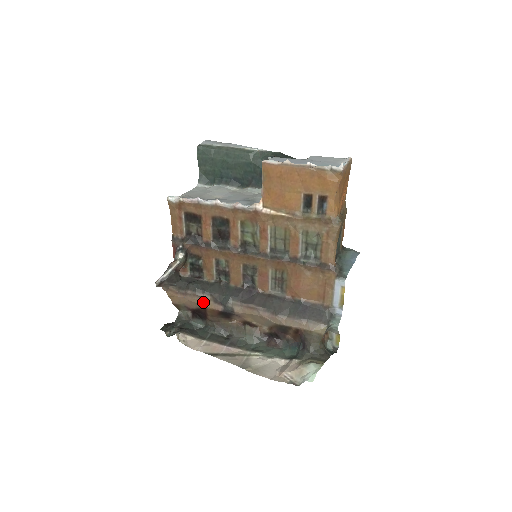
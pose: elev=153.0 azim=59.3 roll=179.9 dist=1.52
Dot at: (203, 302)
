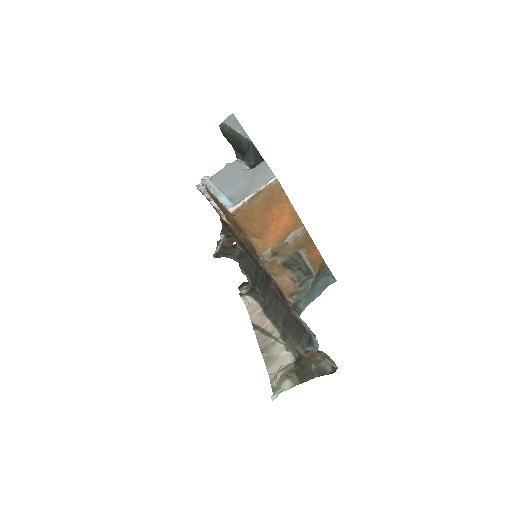
Dot at: (247, 279)
